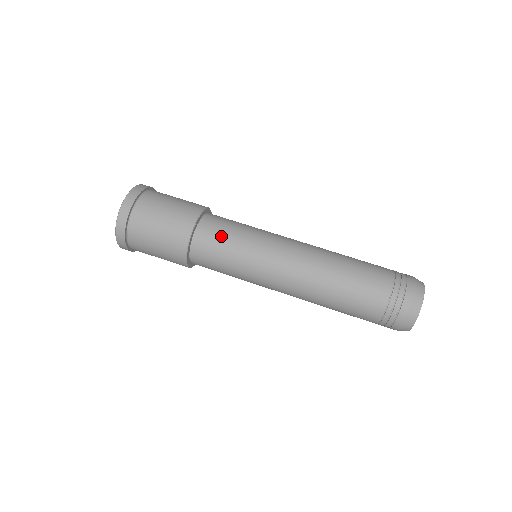
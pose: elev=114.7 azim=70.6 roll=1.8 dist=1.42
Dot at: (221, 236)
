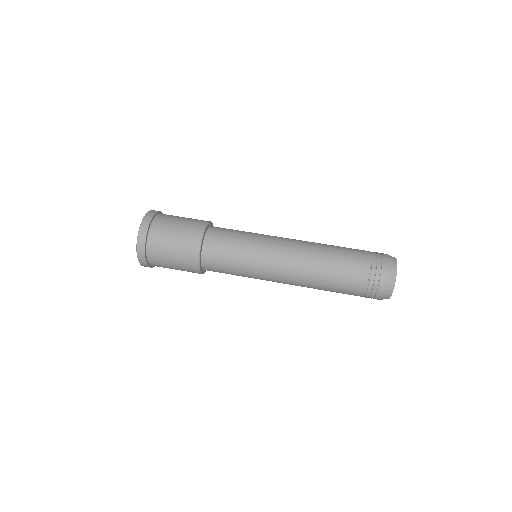
Dot at: (228, 234)
